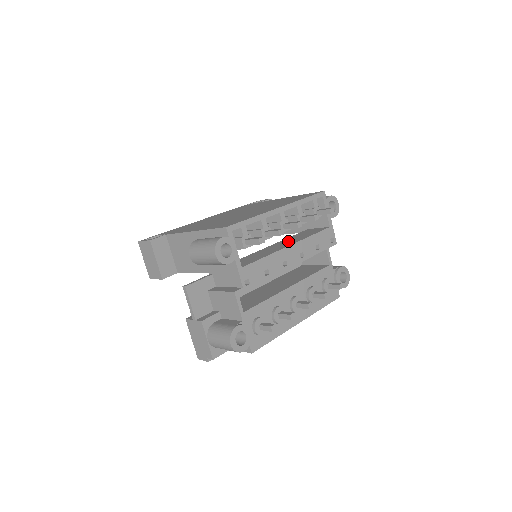
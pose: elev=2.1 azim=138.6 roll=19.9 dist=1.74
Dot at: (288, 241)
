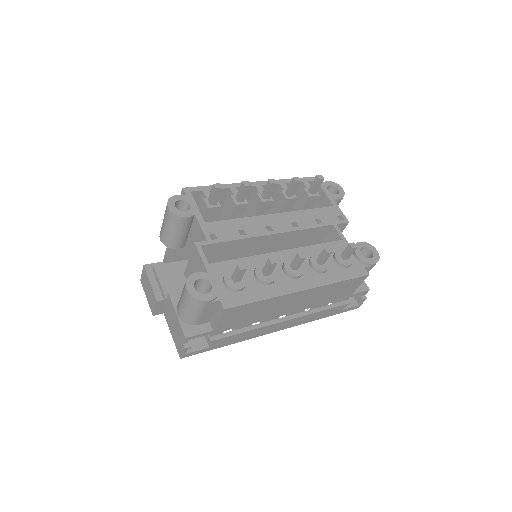
Dot at: occluded
